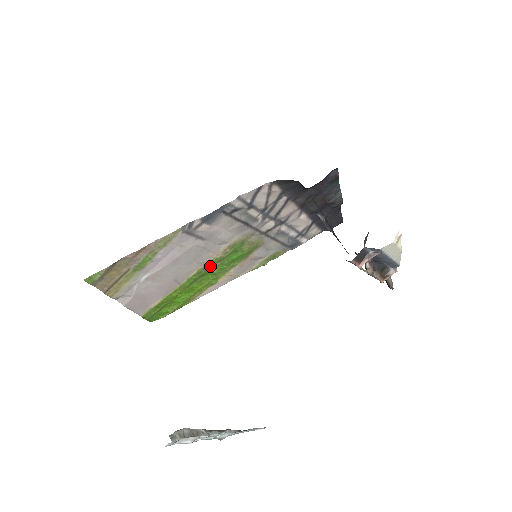
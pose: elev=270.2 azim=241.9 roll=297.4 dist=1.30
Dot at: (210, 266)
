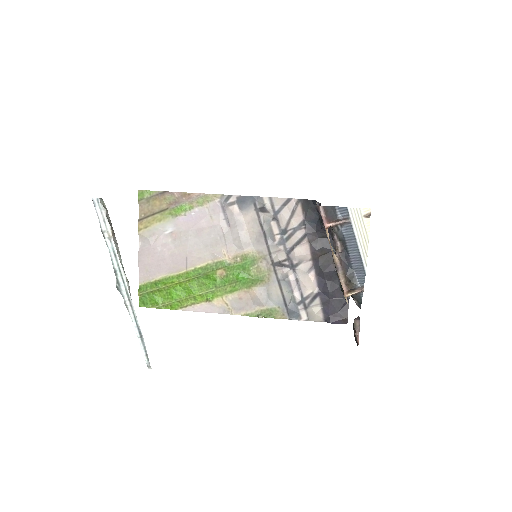
Dot at: (218, 268)
